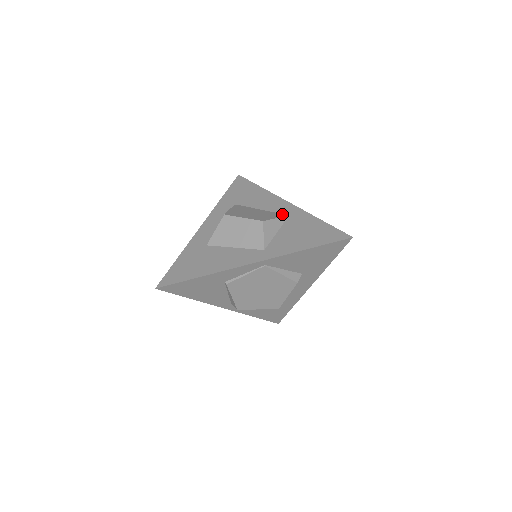
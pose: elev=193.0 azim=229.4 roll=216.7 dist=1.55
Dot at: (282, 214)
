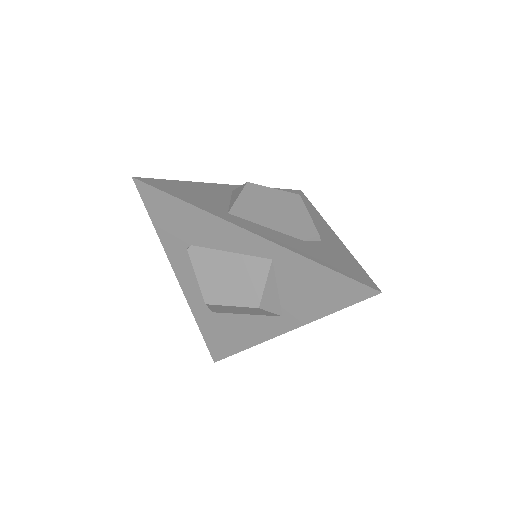
Dot at: (262, 261)
